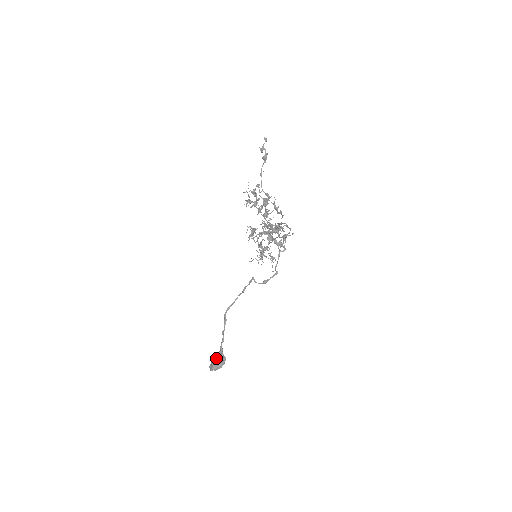
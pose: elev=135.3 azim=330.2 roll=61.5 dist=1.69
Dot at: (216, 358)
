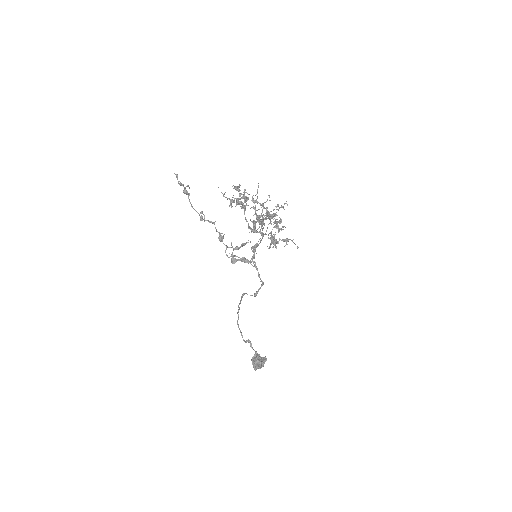
Dot at: (252, 362)
